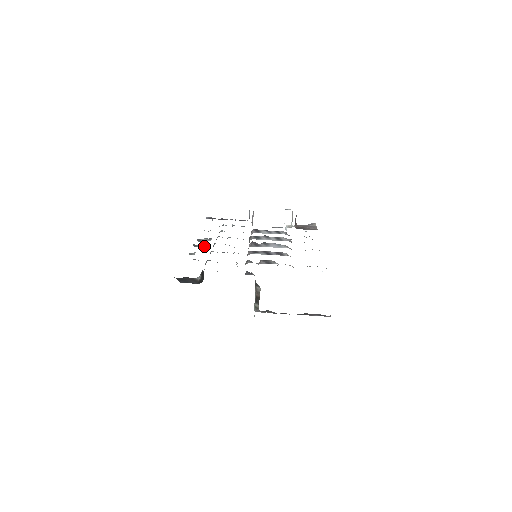
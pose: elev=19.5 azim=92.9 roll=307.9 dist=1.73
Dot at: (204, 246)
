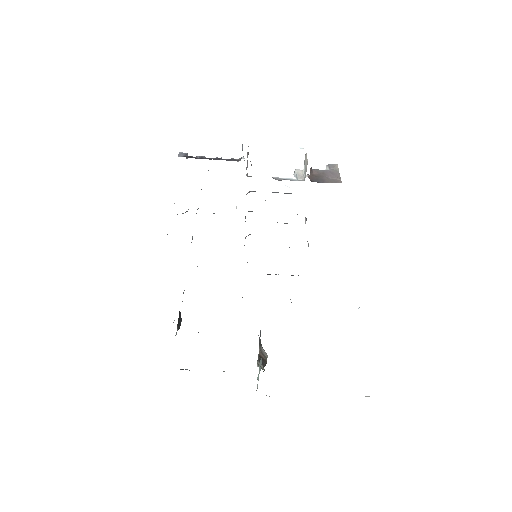
Dot at: occluded
